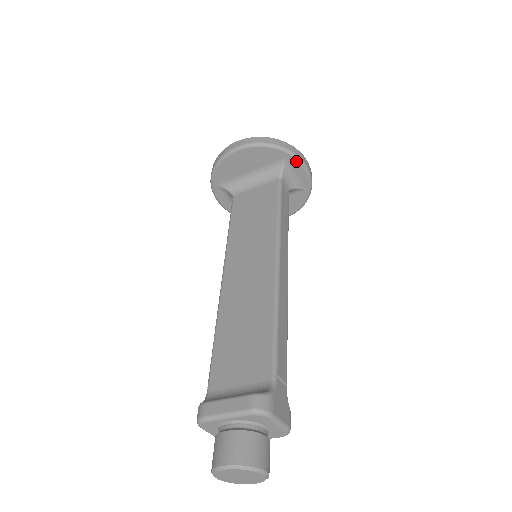
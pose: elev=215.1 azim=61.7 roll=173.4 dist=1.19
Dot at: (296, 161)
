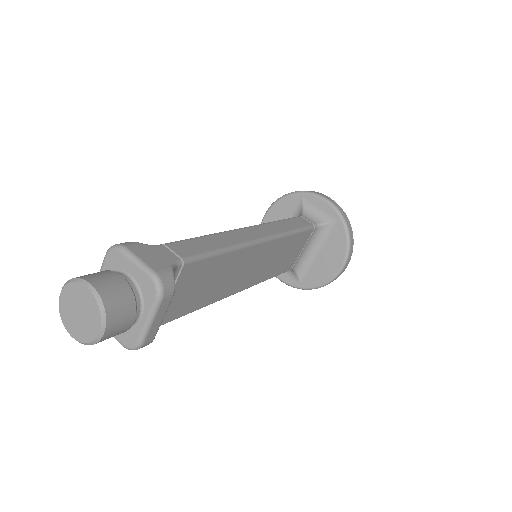
Dot at: (311, 196)
